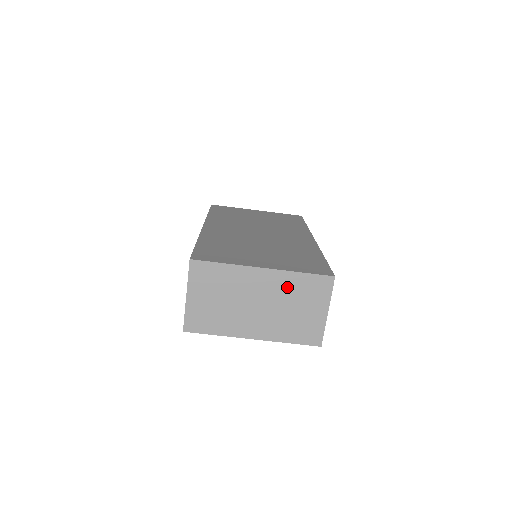
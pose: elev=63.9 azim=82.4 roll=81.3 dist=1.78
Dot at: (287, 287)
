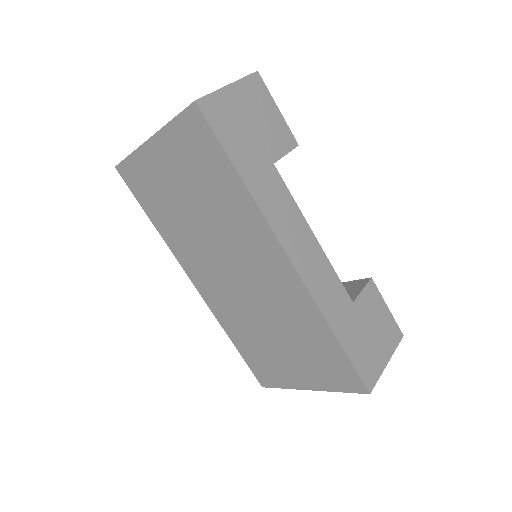
Dot at: occluded
